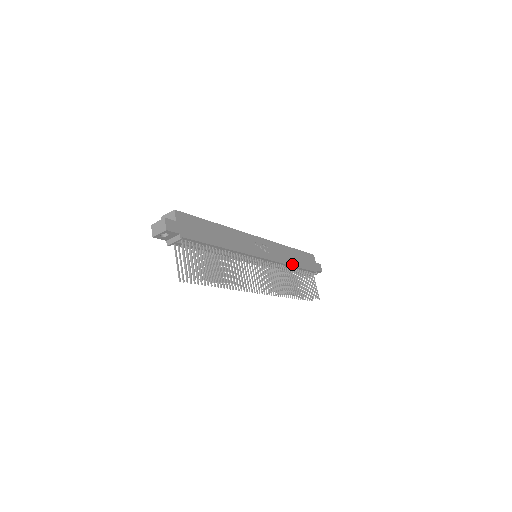
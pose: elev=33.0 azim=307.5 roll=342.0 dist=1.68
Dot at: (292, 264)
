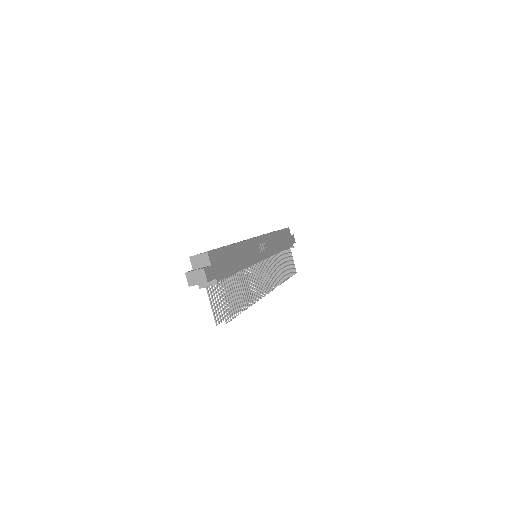
Dot at: (280, 250)
